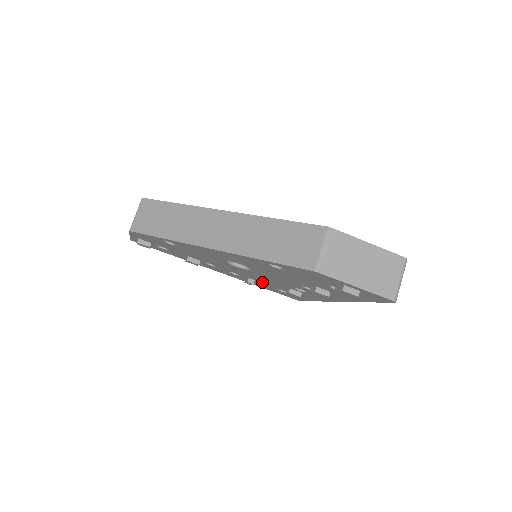
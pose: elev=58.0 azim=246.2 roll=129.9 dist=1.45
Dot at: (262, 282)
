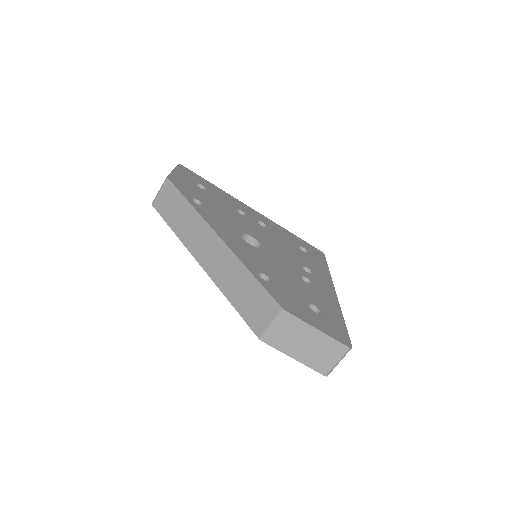
Dot at: occluded
